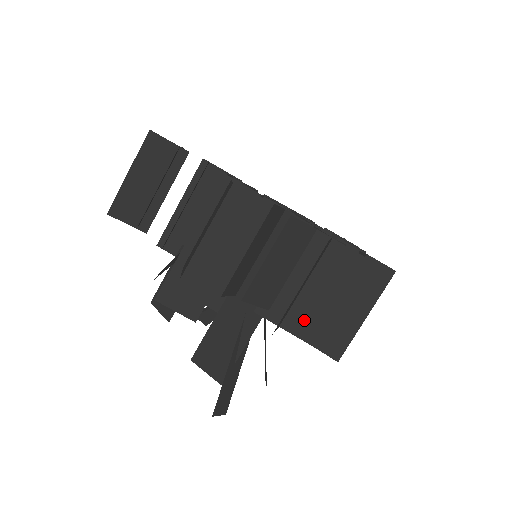
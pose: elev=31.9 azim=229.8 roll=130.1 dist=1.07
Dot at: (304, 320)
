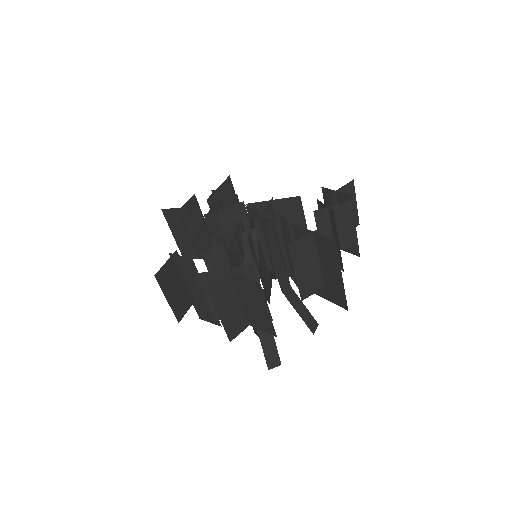
Dot at: (256, 320)
